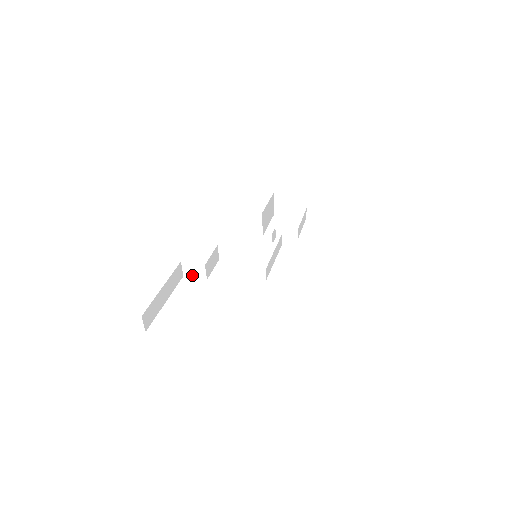
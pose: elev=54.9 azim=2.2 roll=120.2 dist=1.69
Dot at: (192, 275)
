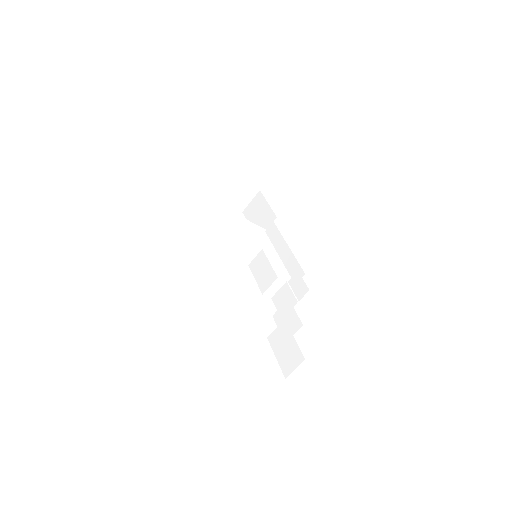
Dot at: (207, 269)
